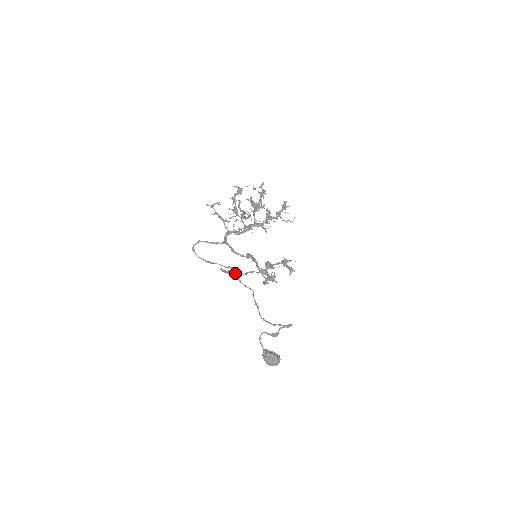
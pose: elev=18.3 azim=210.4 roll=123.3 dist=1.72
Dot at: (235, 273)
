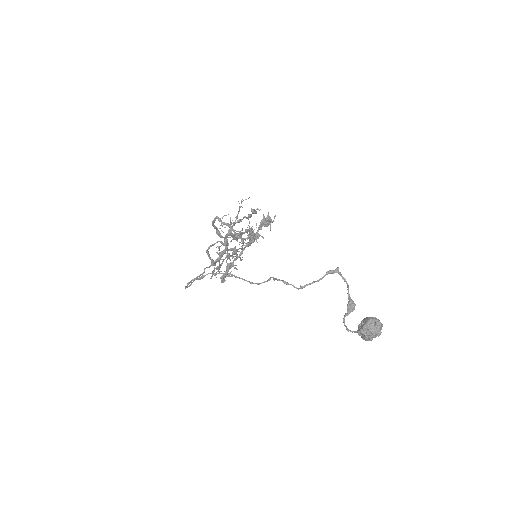
Dot at: occluded
